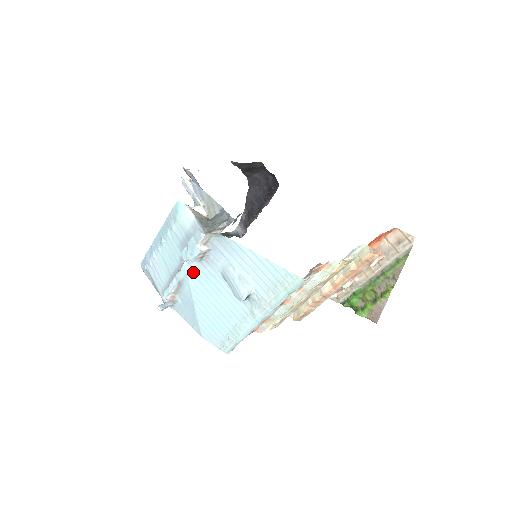
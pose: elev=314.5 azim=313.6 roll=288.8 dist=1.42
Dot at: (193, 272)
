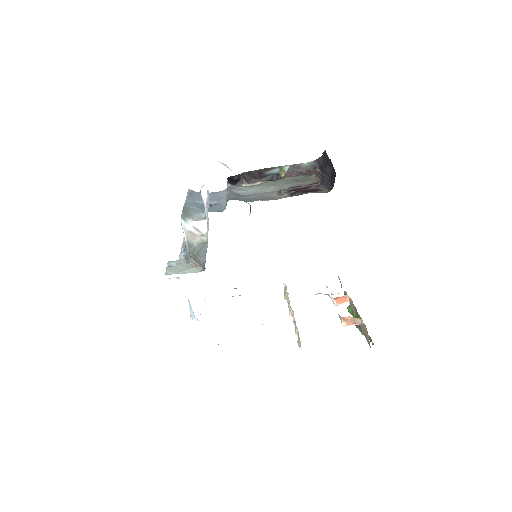
Dot at: occluded
